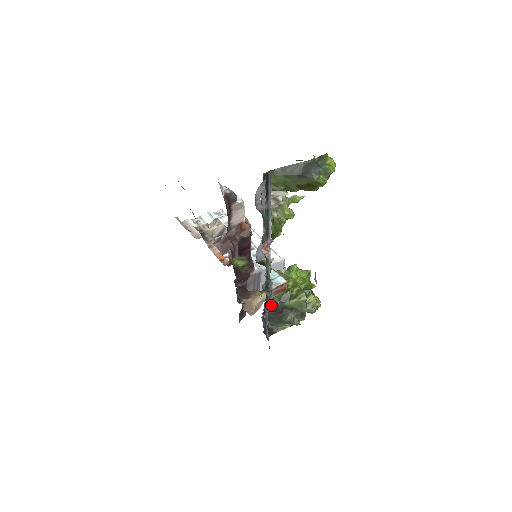
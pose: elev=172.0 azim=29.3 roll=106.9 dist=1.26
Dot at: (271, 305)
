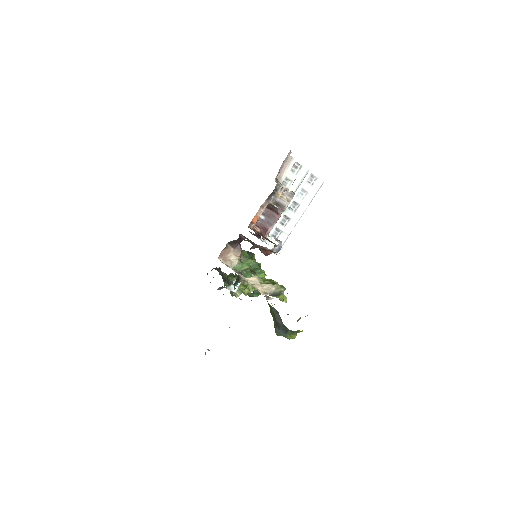
Dot at: (225, 276)
